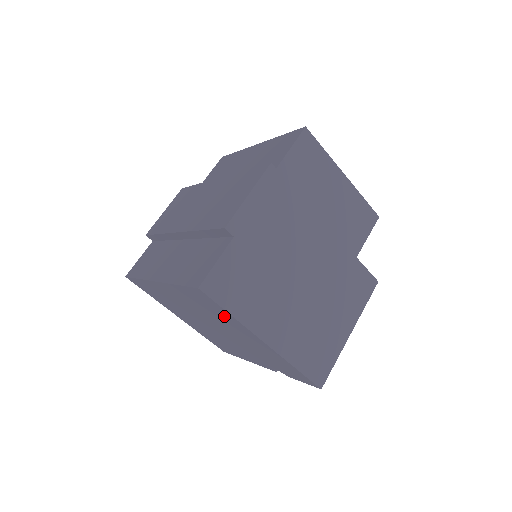
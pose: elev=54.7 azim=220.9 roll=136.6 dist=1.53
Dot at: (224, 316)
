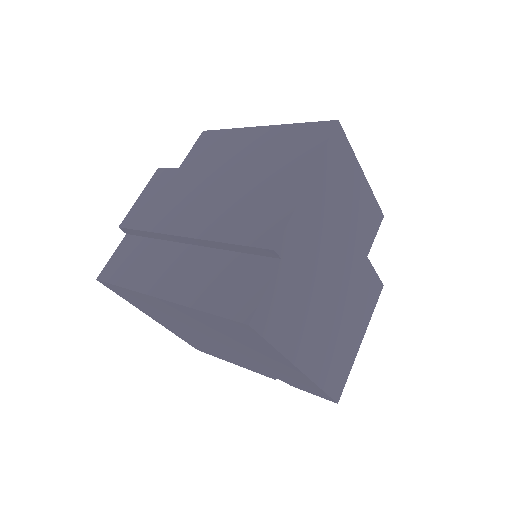
Dot at: (258, 344)
